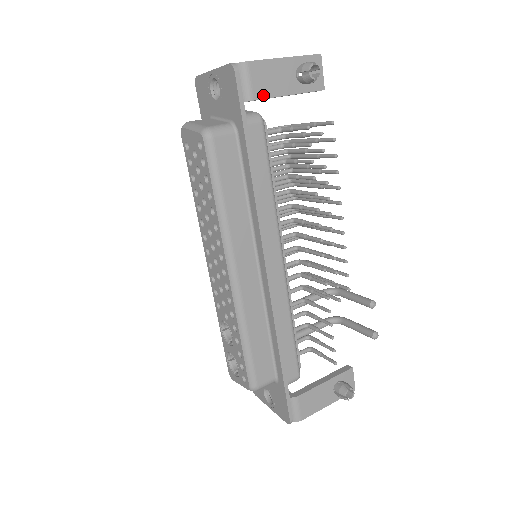
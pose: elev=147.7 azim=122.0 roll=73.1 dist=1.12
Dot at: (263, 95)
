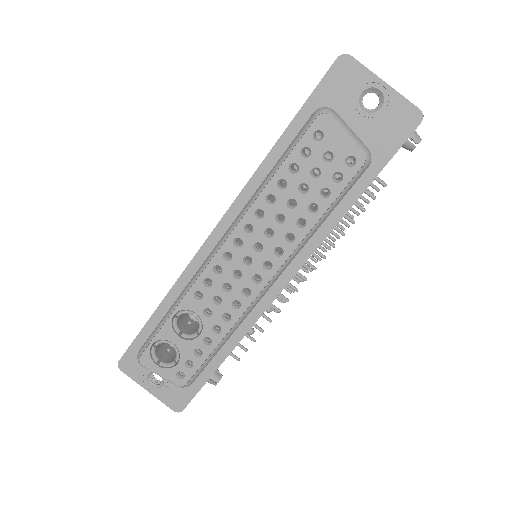
Dot at: occluded
